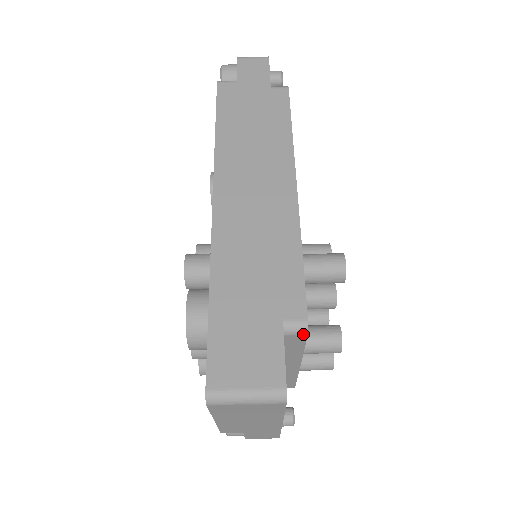
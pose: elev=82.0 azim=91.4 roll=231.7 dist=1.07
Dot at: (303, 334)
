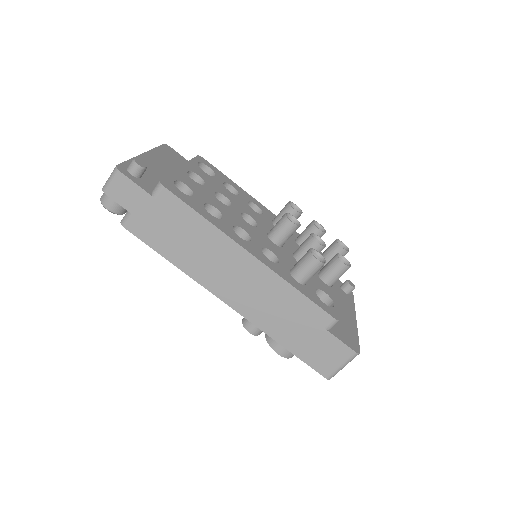
Dot at: occluded
